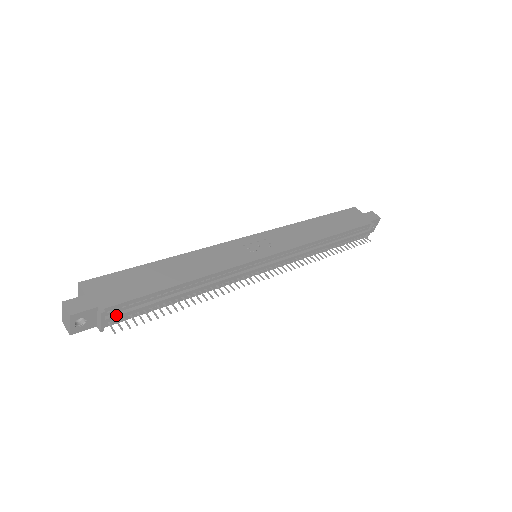
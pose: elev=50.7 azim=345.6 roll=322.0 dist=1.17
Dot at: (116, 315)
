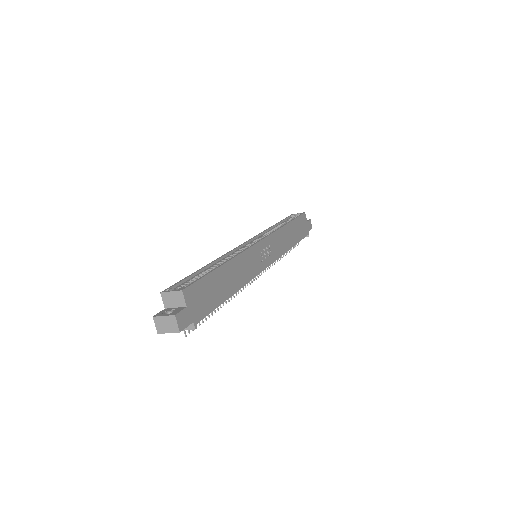
Dot at: occluded
